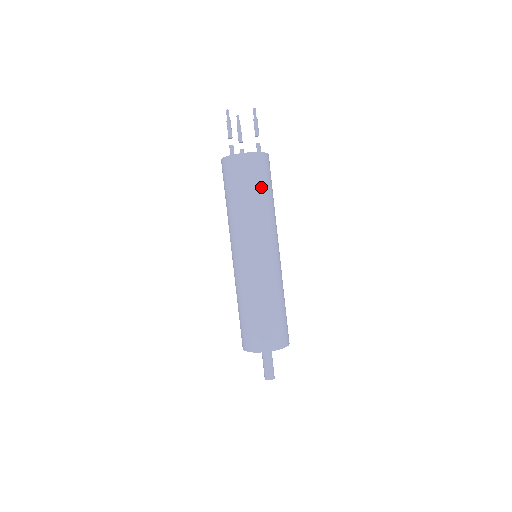
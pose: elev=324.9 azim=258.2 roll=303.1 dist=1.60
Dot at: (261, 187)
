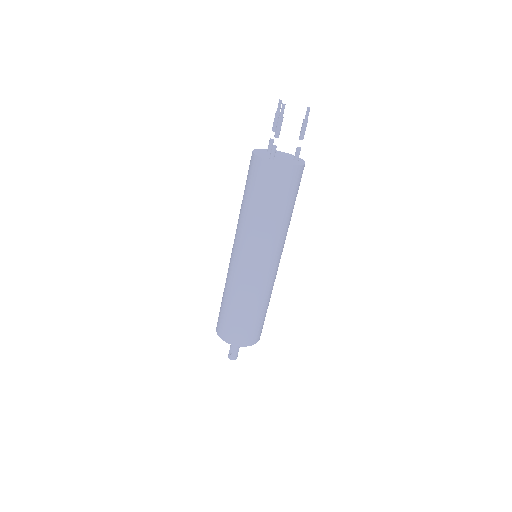
Dot at: (292, 201)
